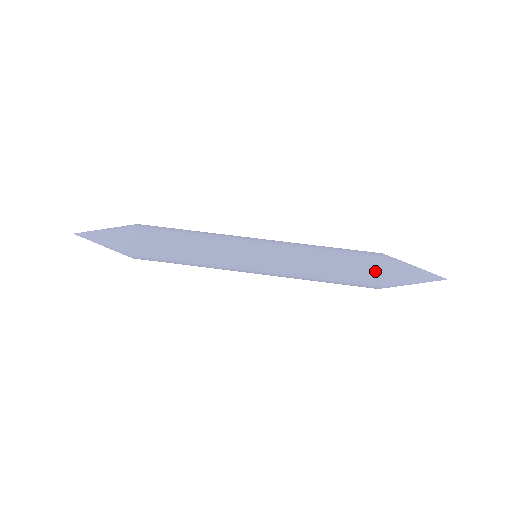
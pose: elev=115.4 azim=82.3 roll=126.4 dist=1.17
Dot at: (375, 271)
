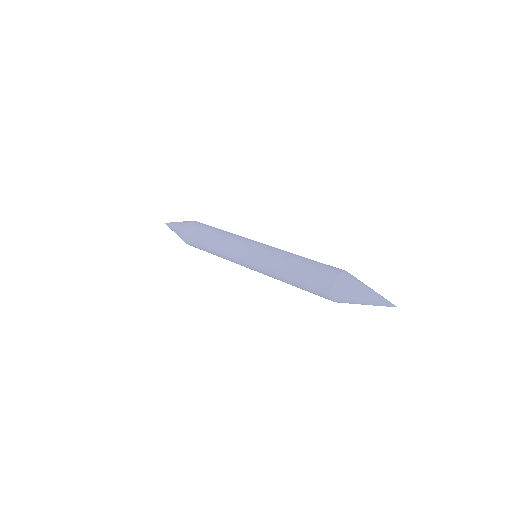
Dot at: (325, 286)
